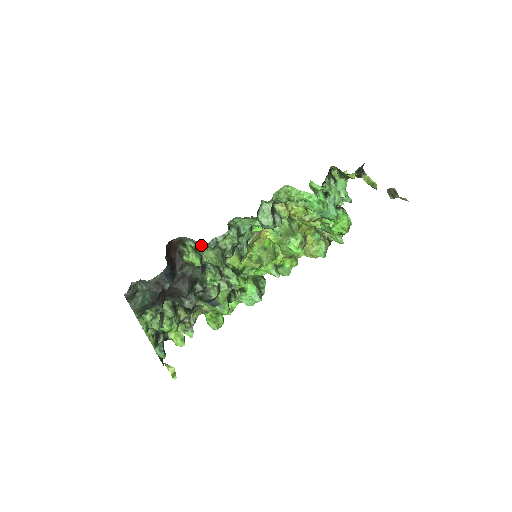
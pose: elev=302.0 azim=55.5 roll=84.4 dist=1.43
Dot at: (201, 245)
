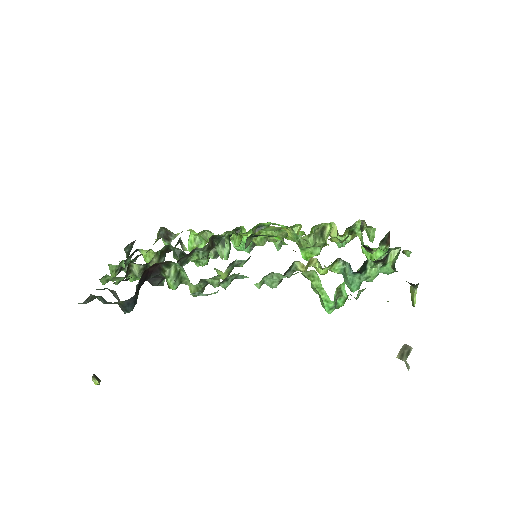
Dot at: occluded
